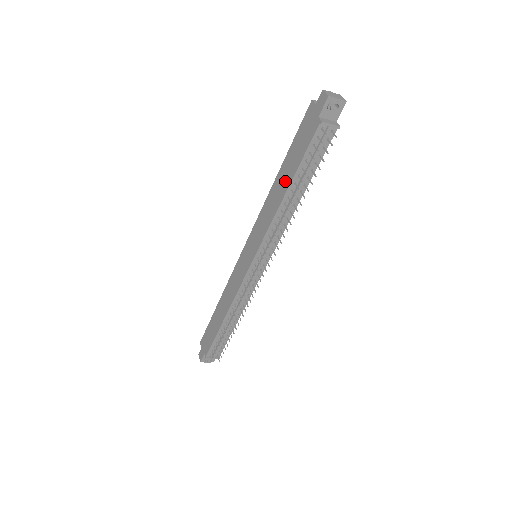
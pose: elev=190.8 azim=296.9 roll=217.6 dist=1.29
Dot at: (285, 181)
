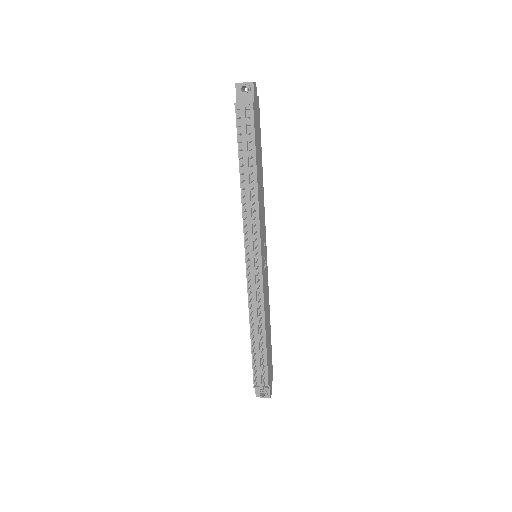
Dot at: occluded
